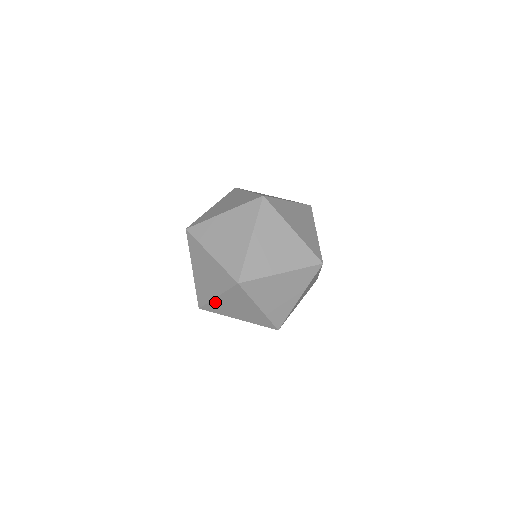
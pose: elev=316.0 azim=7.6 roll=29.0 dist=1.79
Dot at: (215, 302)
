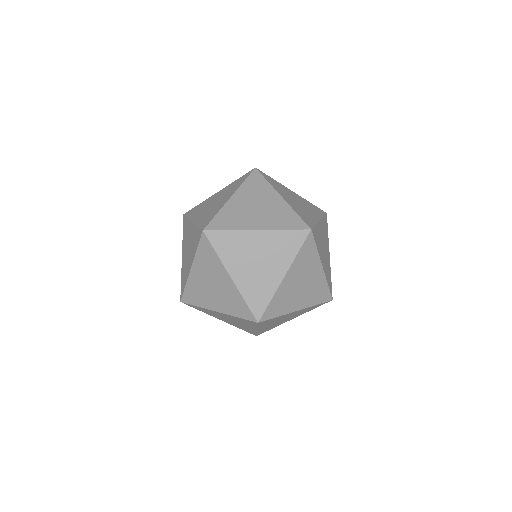
Dot at: (209, 310)
